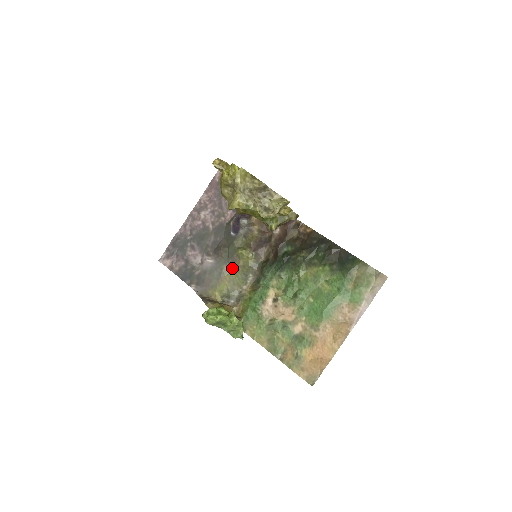
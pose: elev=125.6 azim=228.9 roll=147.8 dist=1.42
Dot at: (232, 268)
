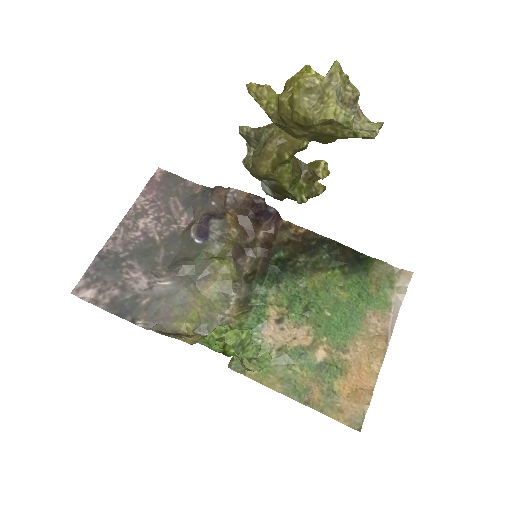
Dot at: (204, 287)
